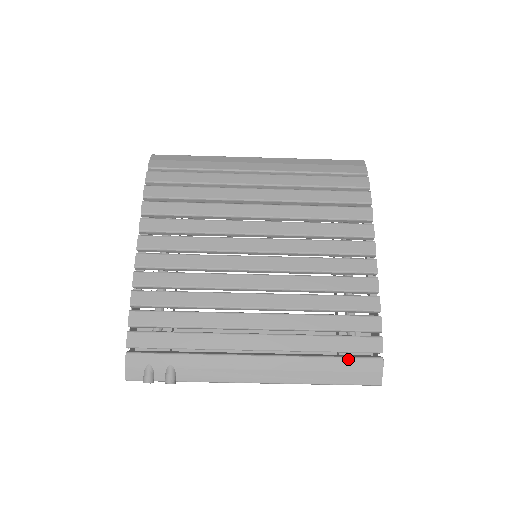
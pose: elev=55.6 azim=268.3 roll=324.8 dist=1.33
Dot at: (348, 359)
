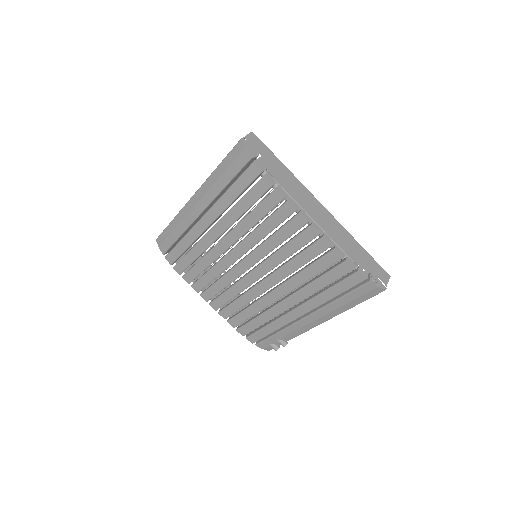
Dot at: (351, 293)
